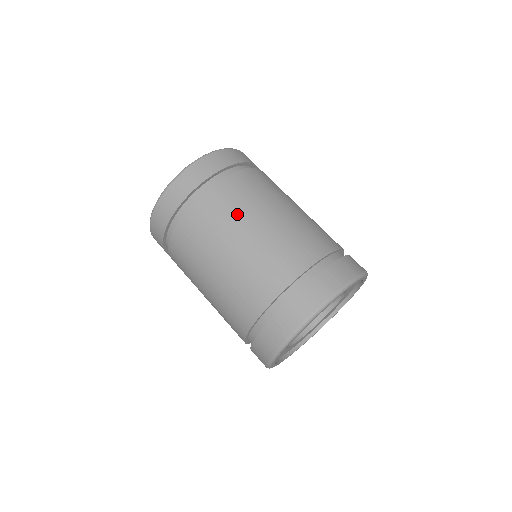
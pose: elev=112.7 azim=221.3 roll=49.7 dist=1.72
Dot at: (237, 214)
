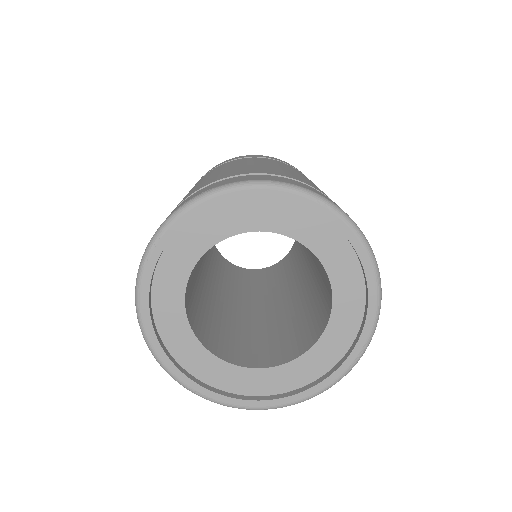
Dot at: (245, 162)
